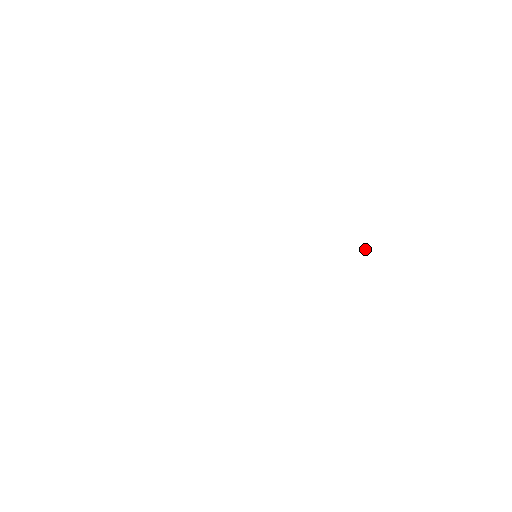
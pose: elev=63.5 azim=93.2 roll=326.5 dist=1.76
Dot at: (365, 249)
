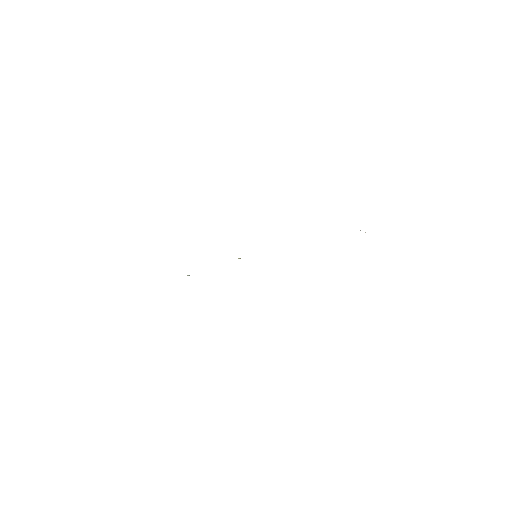
Dot at: (365, 232)
